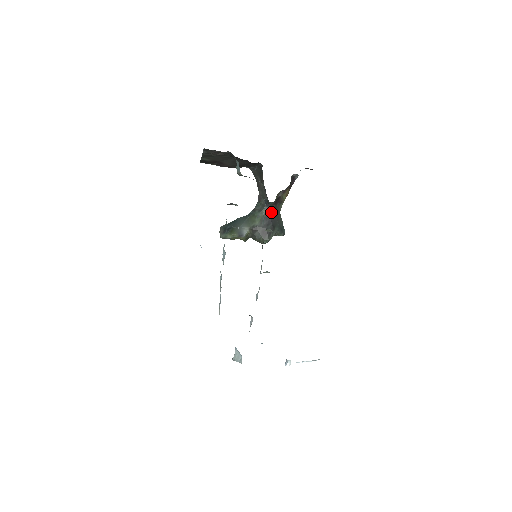
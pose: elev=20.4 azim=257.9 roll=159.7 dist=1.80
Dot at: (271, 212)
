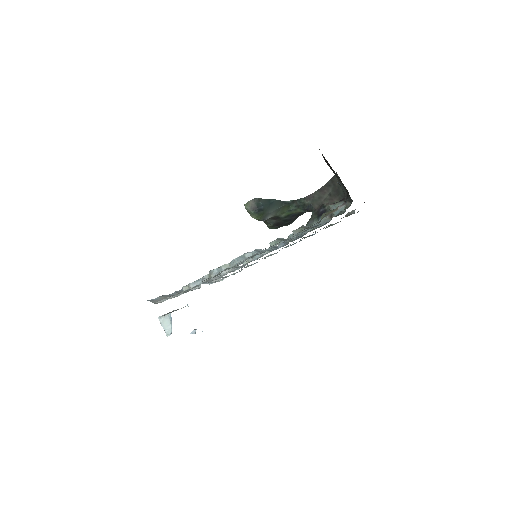
Dot at: (302, 213)
